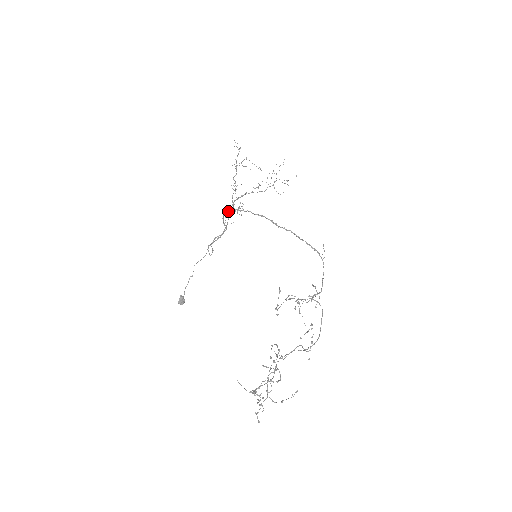
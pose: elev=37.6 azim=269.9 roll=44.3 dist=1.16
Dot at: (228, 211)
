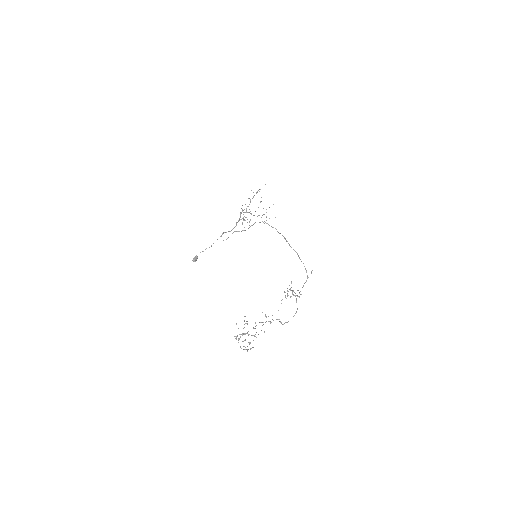
Dot at: (262, 221)
